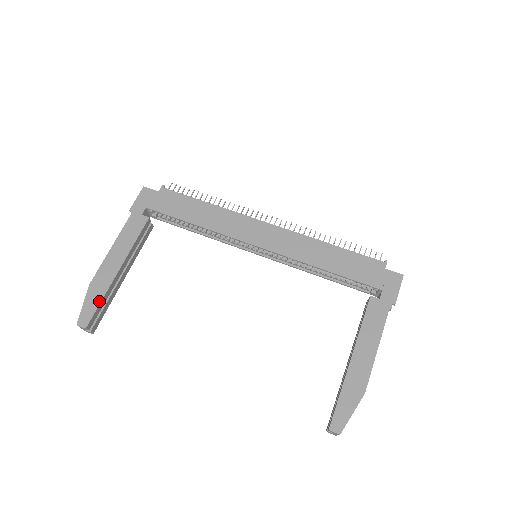
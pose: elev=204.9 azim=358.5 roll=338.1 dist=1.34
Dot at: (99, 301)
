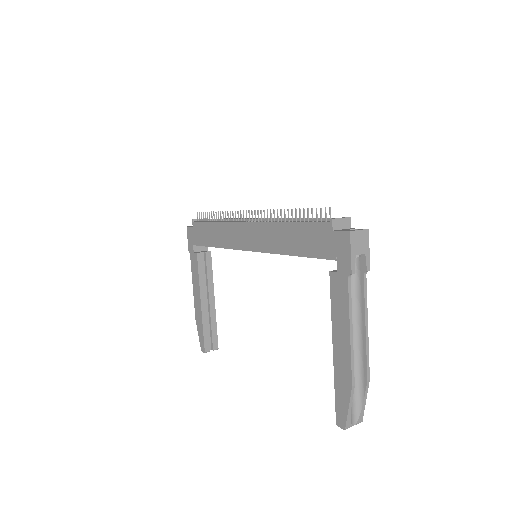
Dot at: (202, 331)
